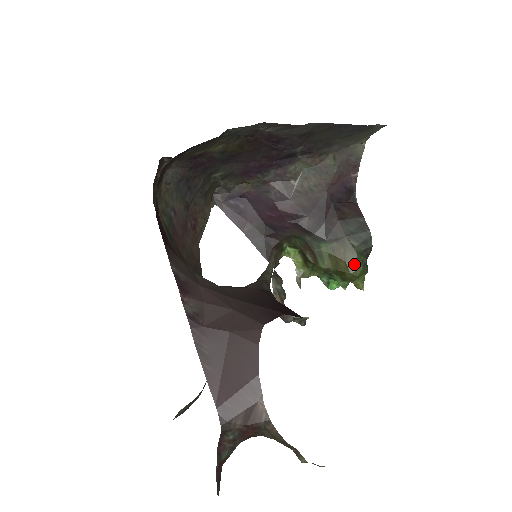
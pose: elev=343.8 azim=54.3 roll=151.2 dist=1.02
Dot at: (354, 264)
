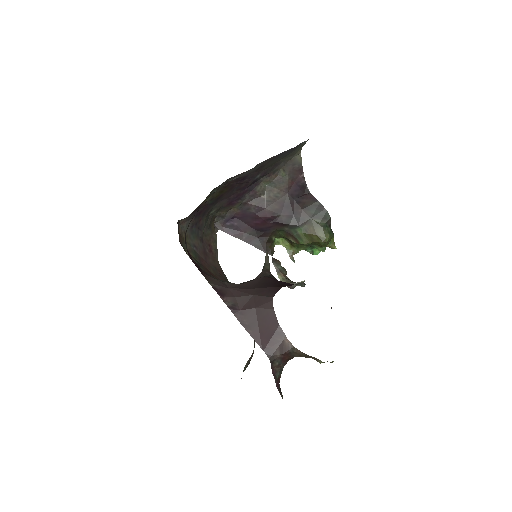
Dot at: (323, 235)
